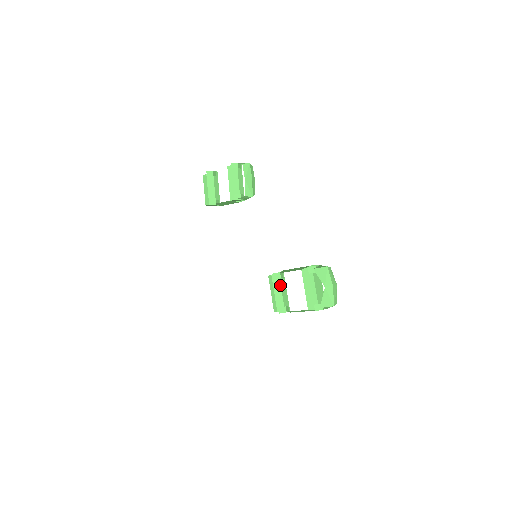
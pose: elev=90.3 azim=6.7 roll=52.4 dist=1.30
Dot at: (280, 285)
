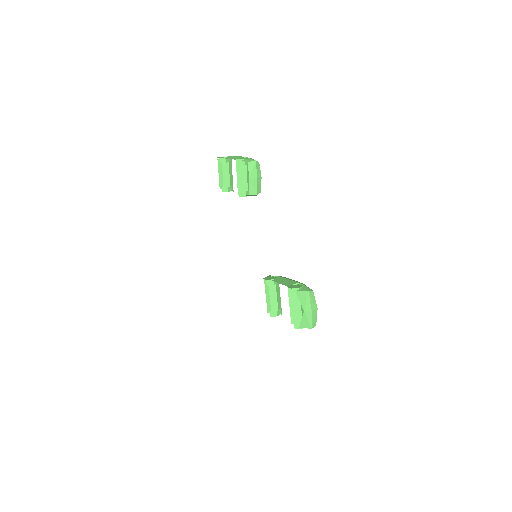
Dot at: (275, 288)
